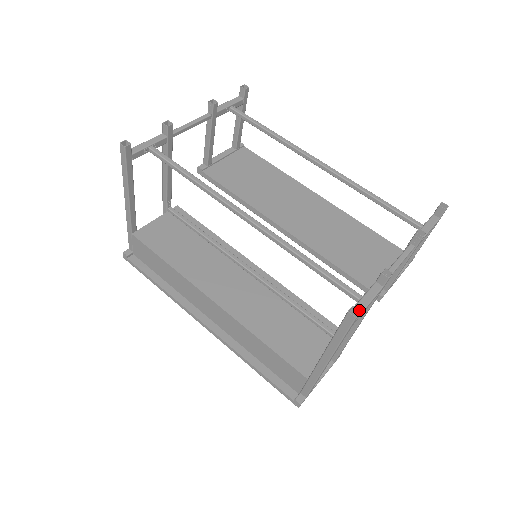
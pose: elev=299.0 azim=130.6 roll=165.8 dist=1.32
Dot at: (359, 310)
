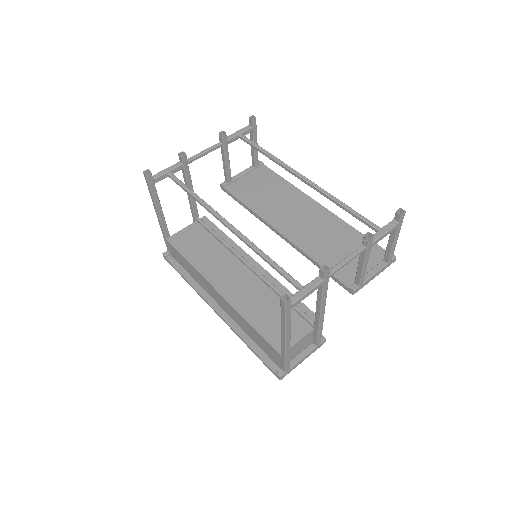
Dot at: (290, 297)
